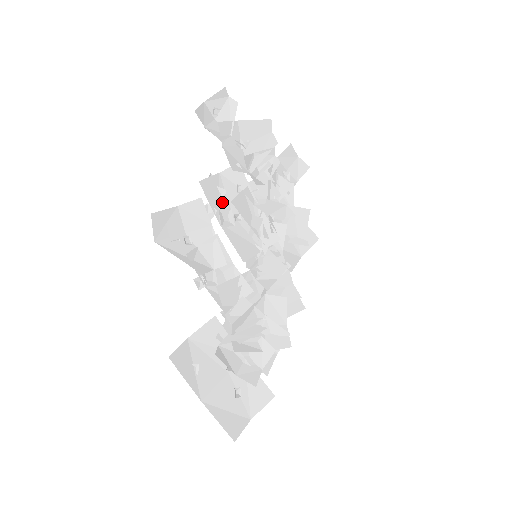
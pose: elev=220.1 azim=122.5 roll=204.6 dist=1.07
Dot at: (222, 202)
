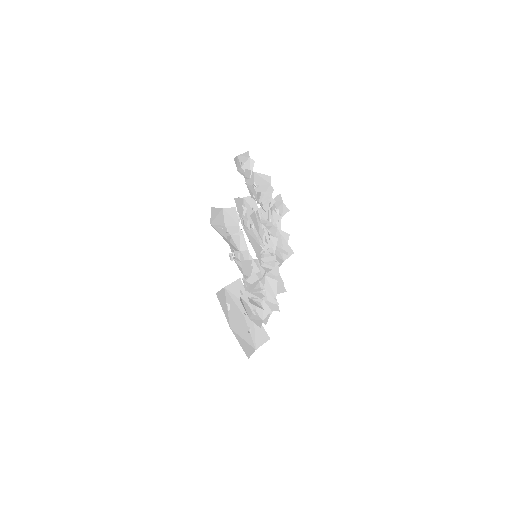
Dot at: (244, 214)
